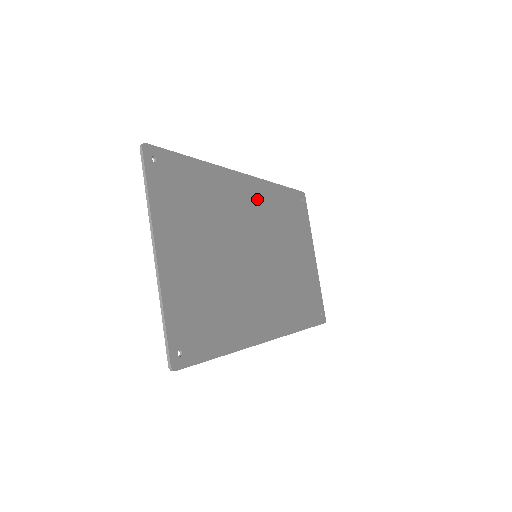
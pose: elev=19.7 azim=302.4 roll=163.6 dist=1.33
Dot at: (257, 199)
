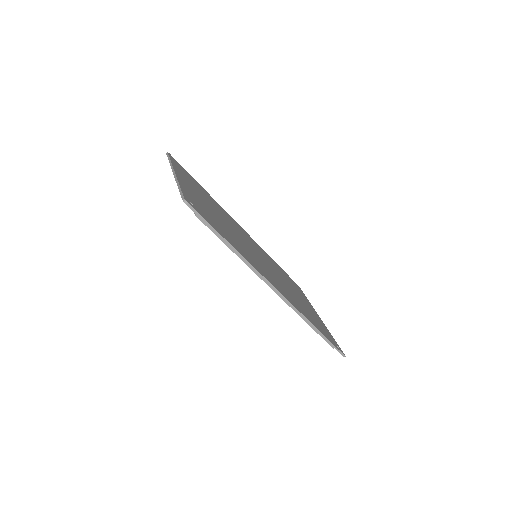
Dot at: (253, 242)
